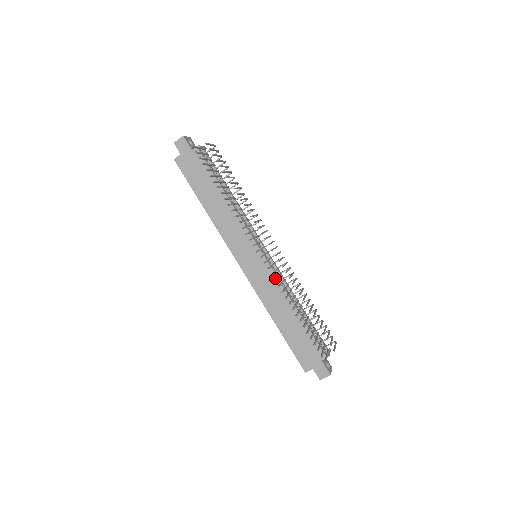
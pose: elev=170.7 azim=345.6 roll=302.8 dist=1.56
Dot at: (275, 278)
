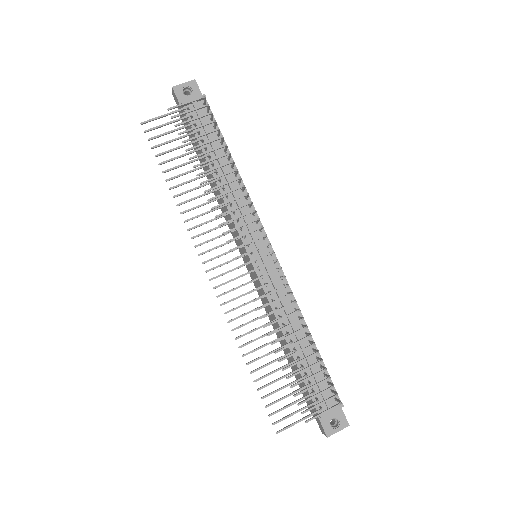
Dot at: occluded
